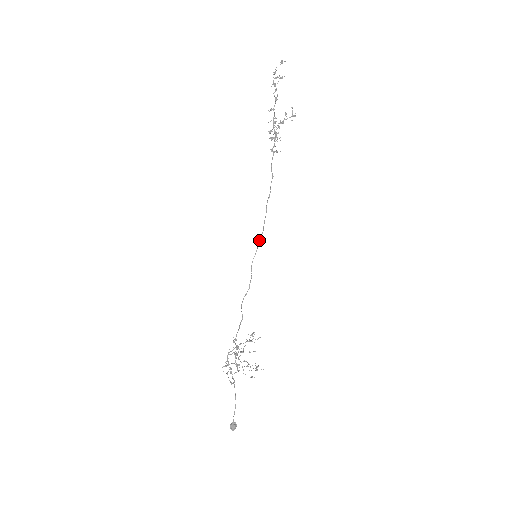
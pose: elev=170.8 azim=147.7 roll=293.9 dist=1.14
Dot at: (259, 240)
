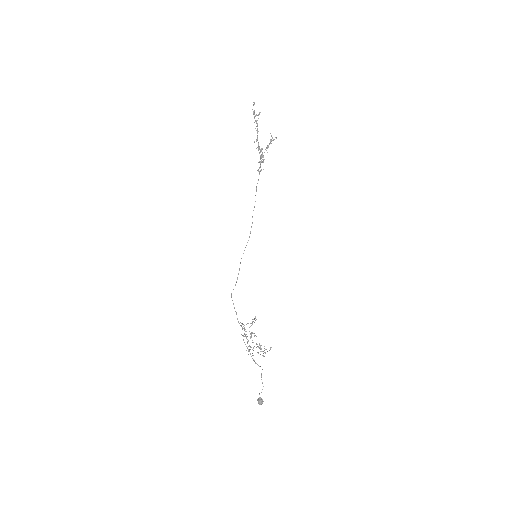
Dot at: (247, 242)
